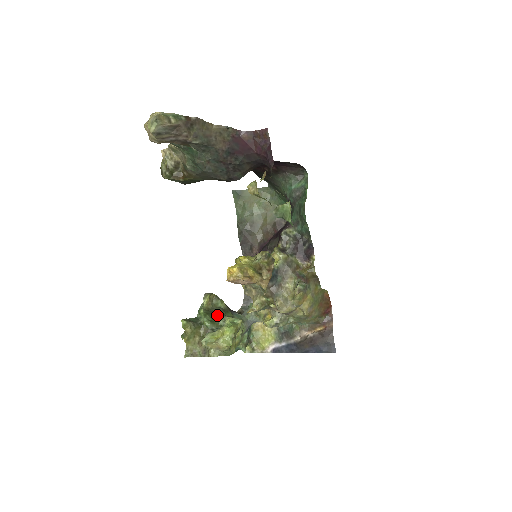
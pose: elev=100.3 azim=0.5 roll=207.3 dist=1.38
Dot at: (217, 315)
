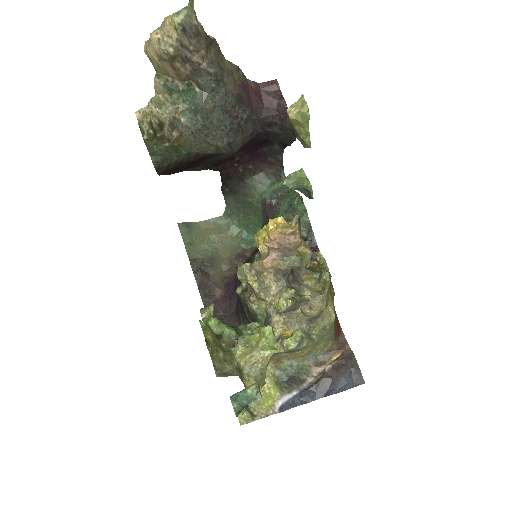
Dot at: occluded
